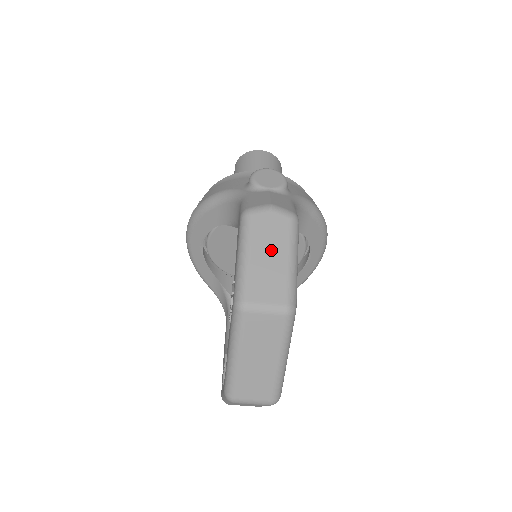
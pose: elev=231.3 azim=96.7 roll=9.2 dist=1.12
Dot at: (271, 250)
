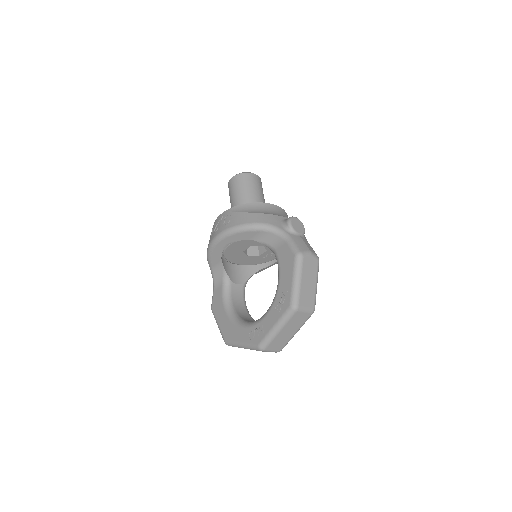
Dot at: (310, 278)
